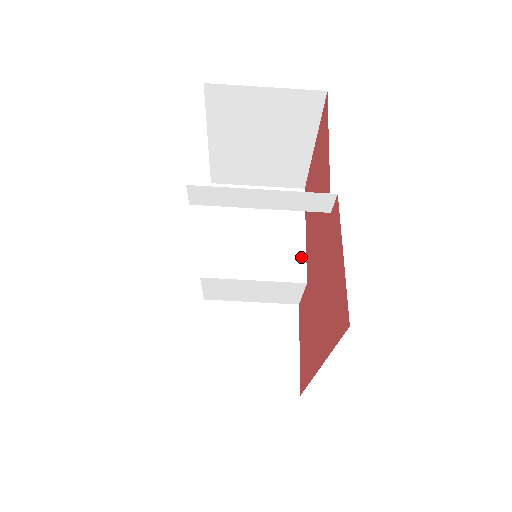
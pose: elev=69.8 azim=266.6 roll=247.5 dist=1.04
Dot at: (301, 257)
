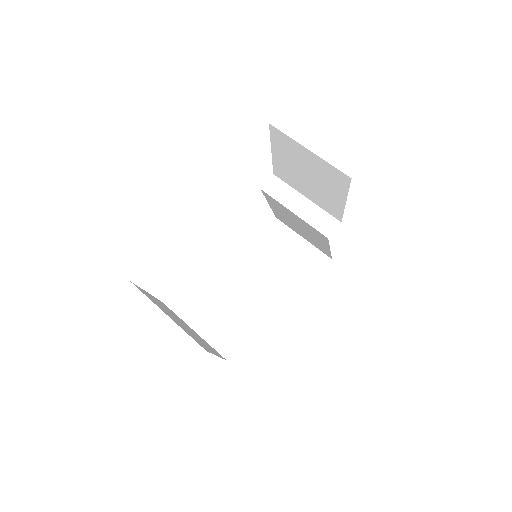
Dot at: occluded
